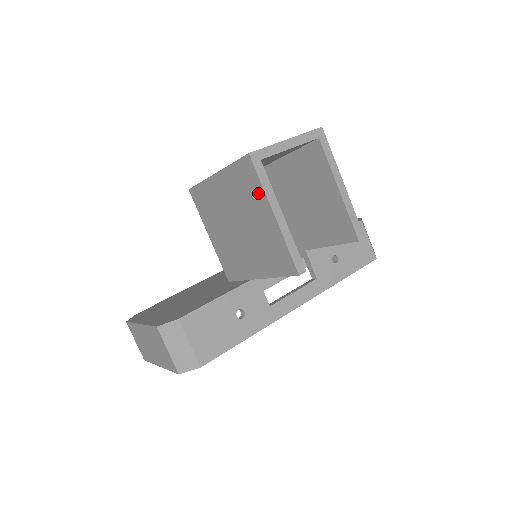
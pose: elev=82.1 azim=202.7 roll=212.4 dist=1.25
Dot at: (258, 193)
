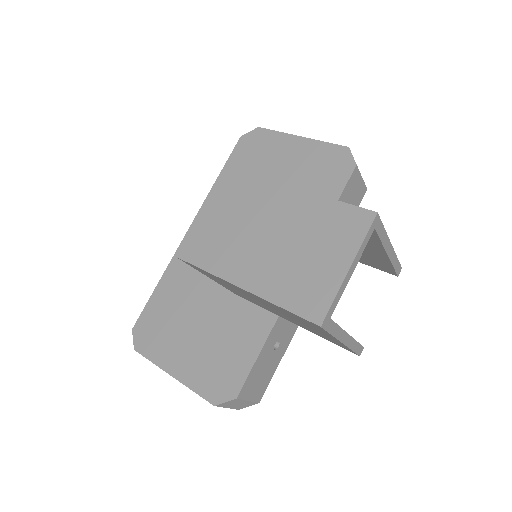
Dot at: (323, 332)
